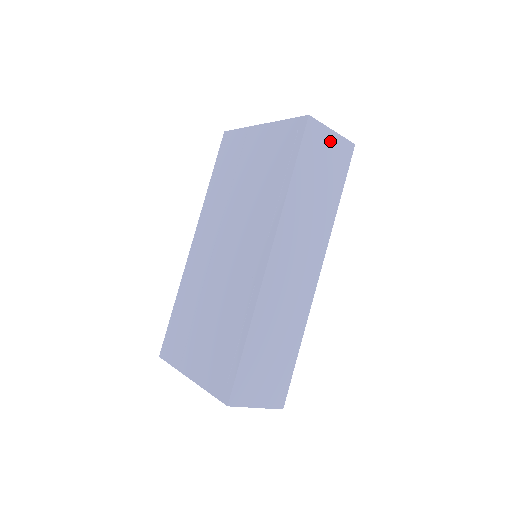
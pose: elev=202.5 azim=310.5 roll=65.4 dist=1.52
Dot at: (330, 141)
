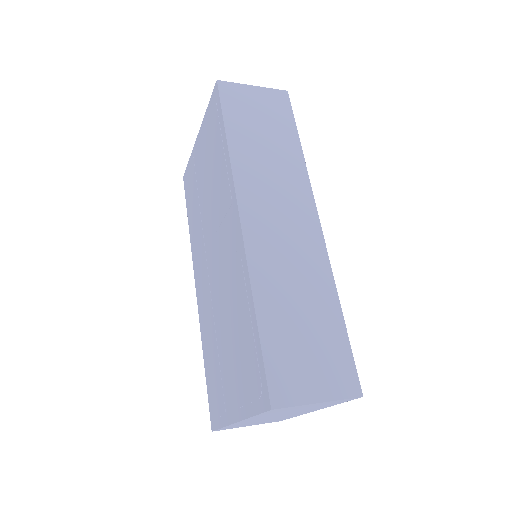
Dot at: (255, 95)
